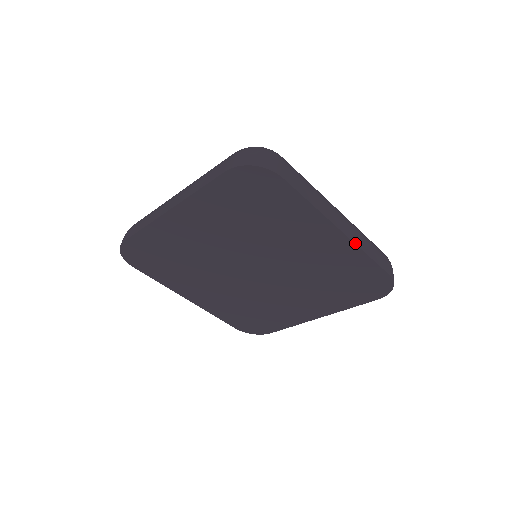
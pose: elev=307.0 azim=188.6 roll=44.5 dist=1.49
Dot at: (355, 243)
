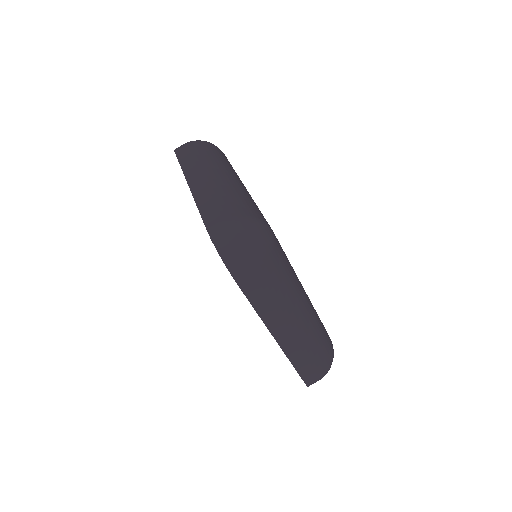
Dot at: (284, 351)
